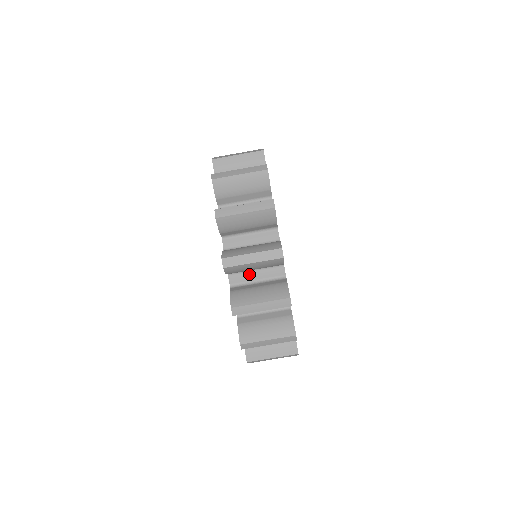
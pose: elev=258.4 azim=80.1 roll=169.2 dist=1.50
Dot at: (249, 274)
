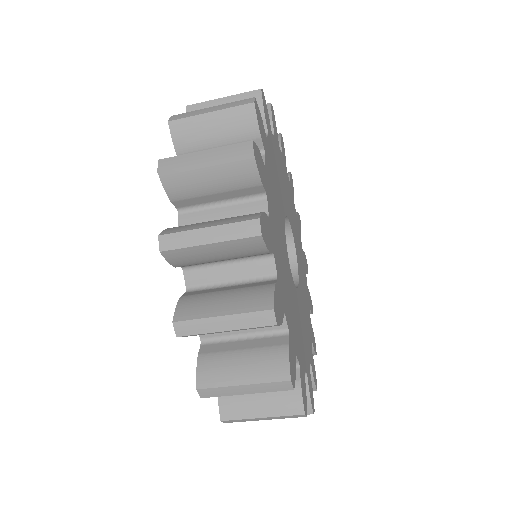
Dot at: occluded
